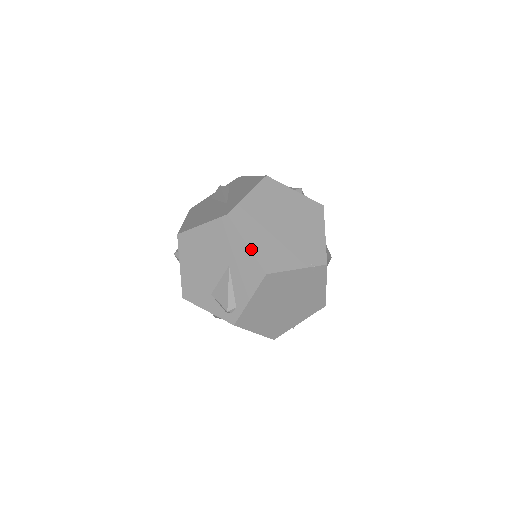
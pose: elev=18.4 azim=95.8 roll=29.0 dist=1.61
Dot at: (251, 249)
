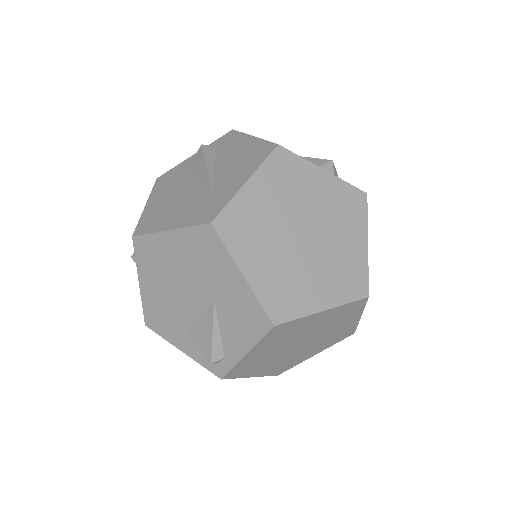
Dot at: (250, 284)
